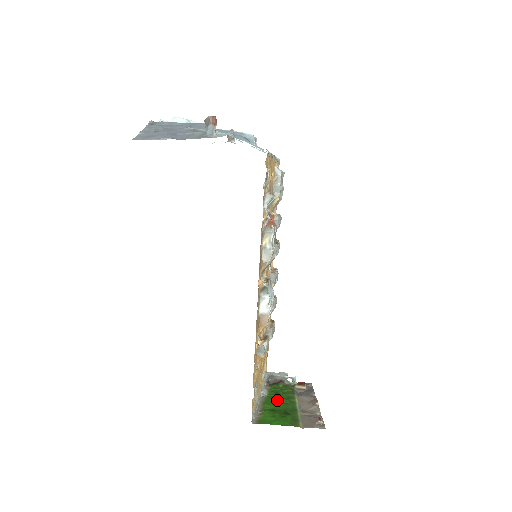
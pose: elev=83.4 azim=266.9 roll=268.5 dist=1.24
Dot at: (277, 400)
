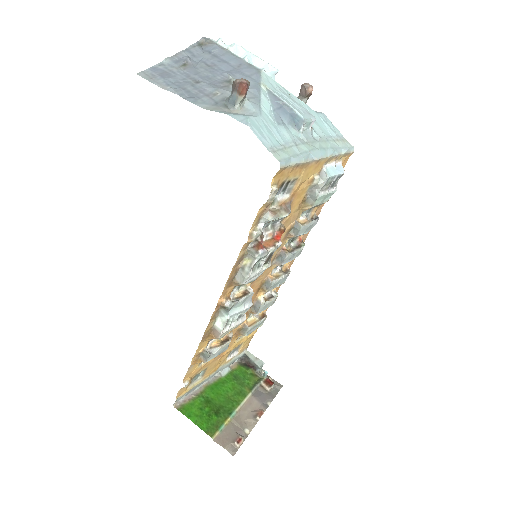
Dot at: (225, 390)
